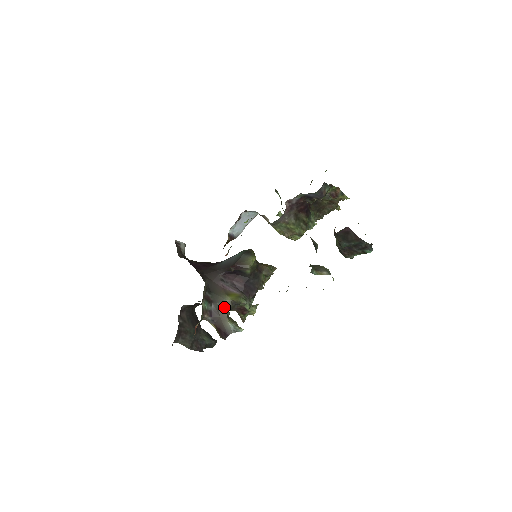
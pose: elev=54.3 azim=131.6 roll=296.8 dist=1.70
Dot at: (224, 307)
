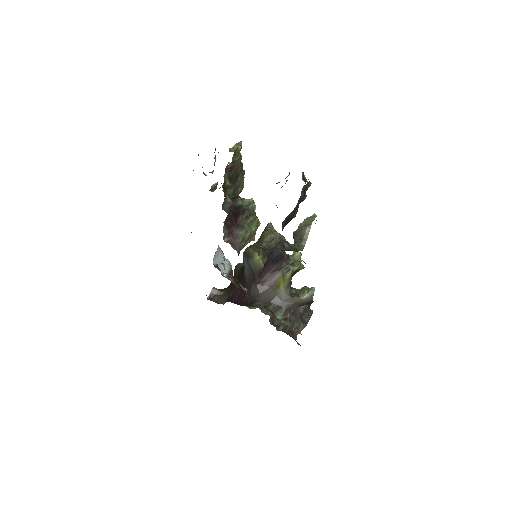
Dot at: (288, 297)
